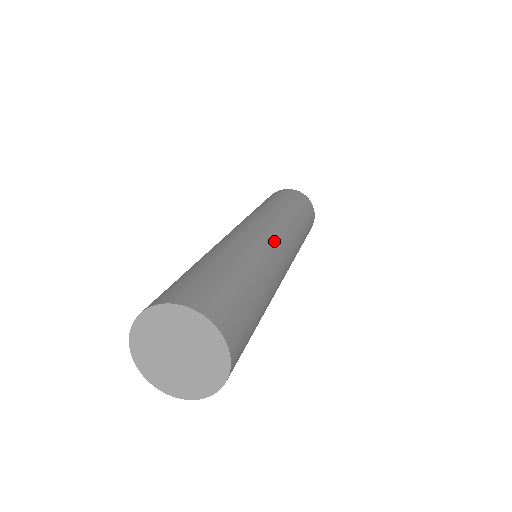
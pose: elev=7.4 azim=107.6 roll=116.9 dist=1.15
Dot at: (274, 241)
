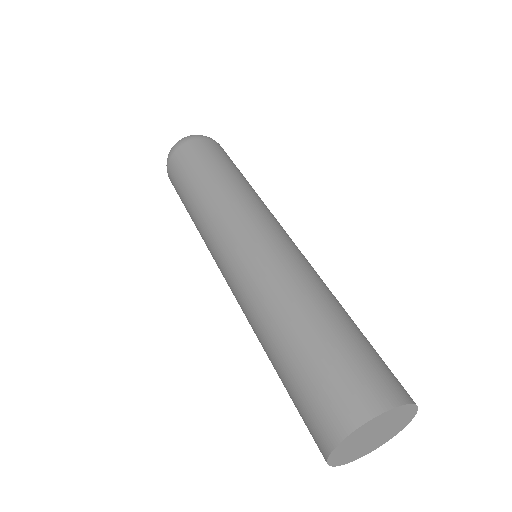
Dot at: occluded
